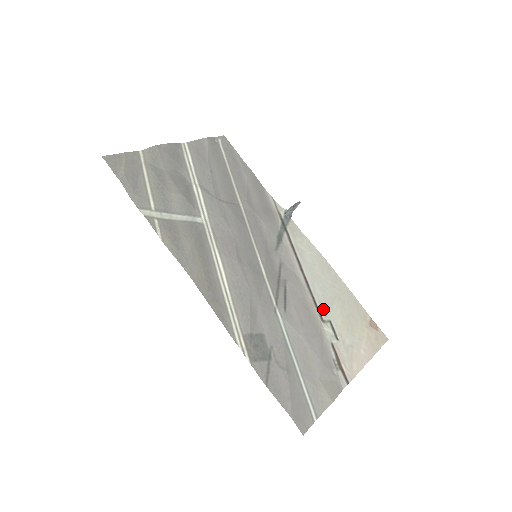
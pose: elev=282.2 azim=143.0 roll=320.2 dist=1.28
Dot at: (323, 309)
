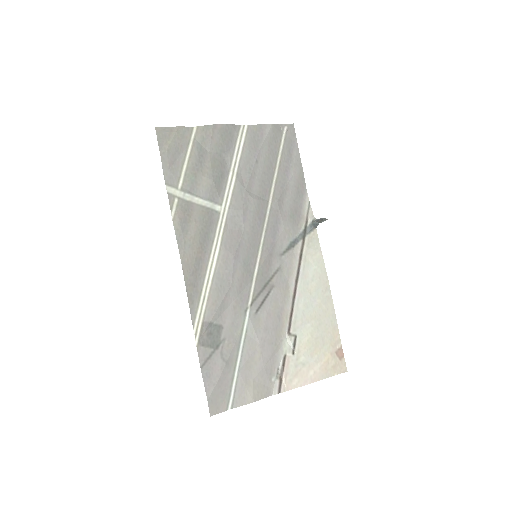
Dot at: (296, 323)
